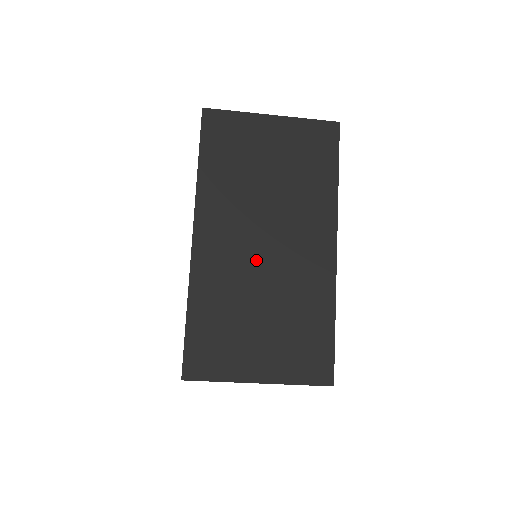
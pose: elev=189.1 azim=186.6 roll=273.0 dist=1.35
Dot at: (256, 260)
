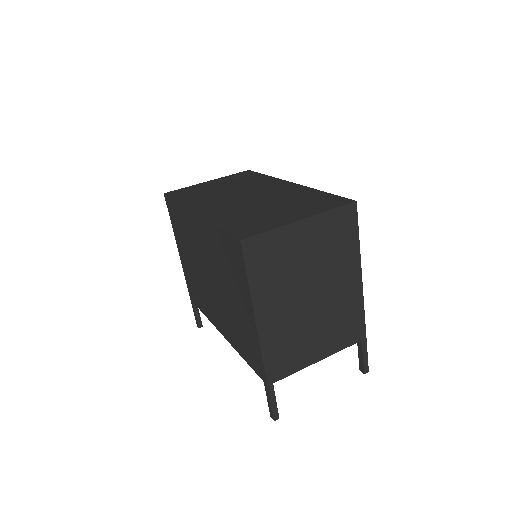
Dot at: (246, 201)
